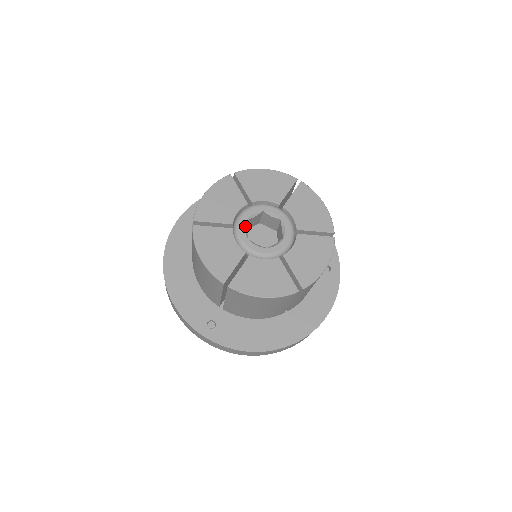
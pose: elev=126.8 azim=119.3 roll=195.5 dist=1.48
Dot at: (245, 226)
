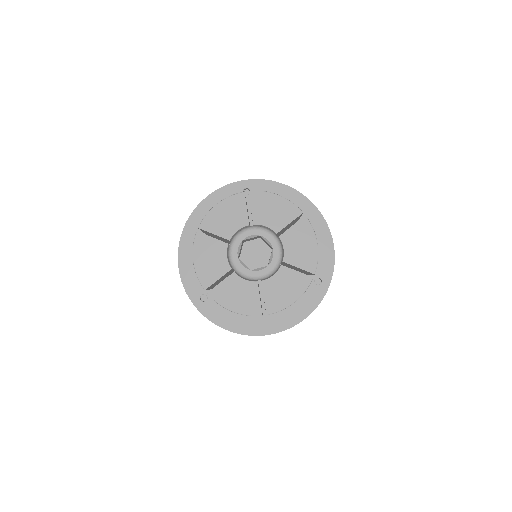
Dot at: (240, 245)
